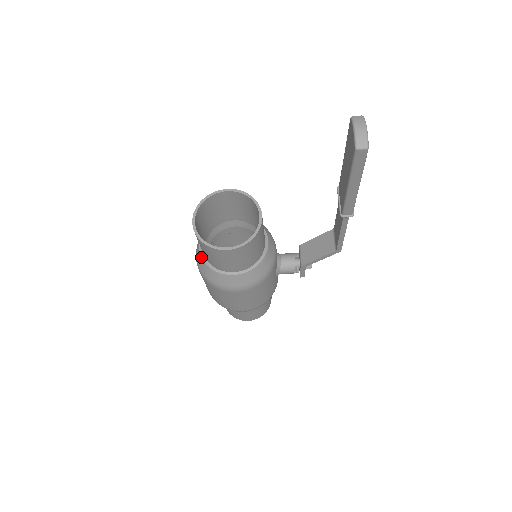
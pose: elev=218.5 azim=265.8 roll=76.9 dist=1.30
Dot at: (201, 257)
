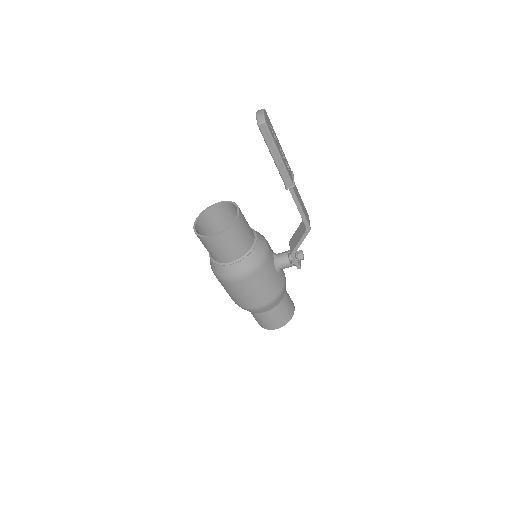
Dot at: (210, 259)
